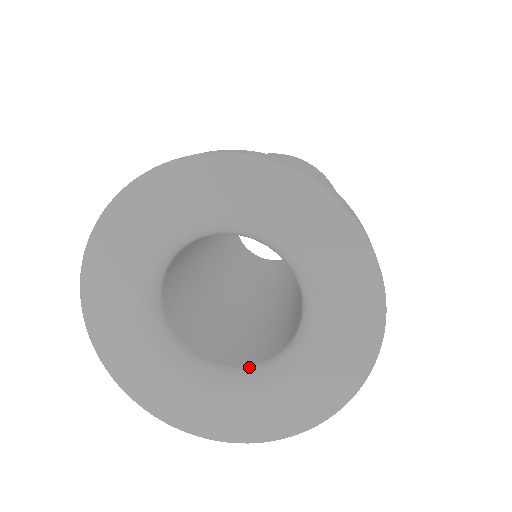
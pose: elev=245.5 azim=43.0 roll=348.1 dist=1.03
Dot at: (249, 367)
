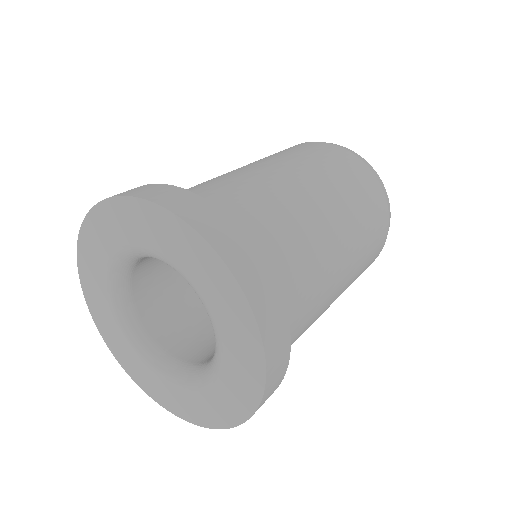
Dot at: (197, 365)
